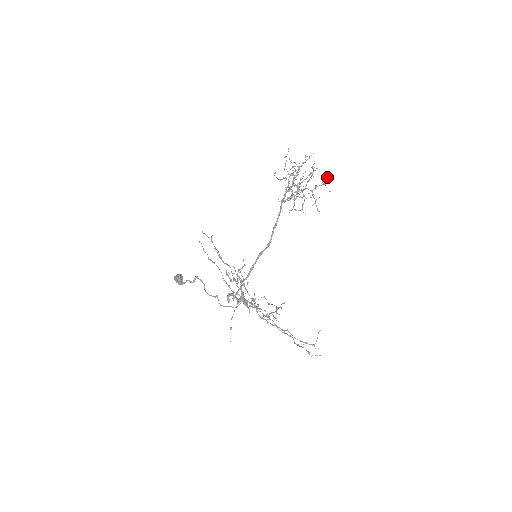
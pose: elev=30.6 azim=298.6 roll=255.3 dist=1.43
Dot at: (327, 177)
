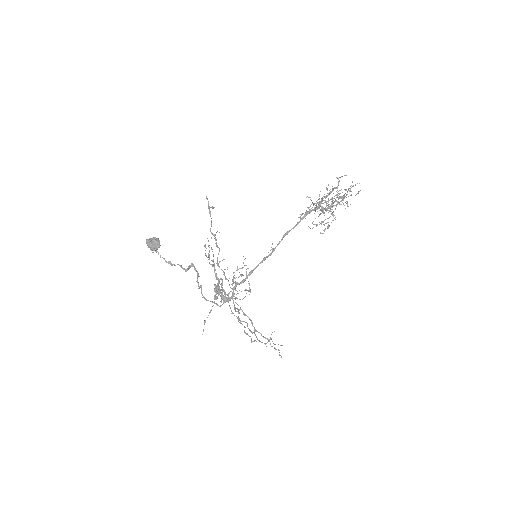
Dot at: occluded
